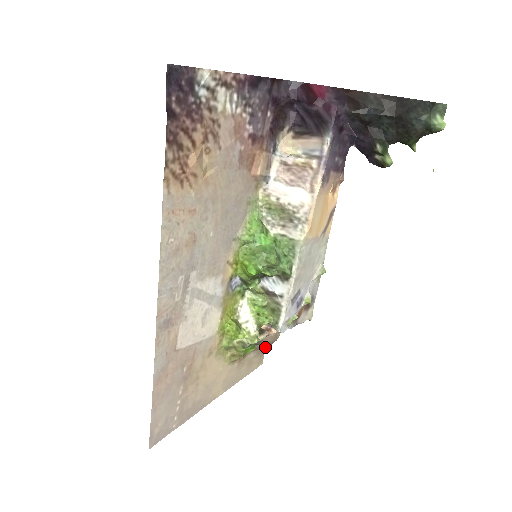
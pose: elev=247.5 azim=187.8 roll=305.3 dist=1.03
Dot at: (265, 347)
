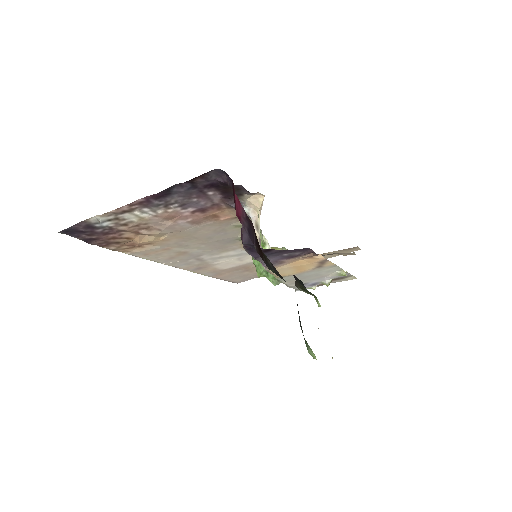
Dot at: (355, 247)
